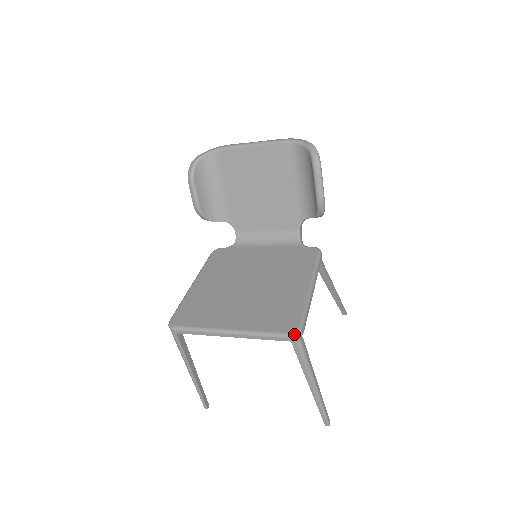
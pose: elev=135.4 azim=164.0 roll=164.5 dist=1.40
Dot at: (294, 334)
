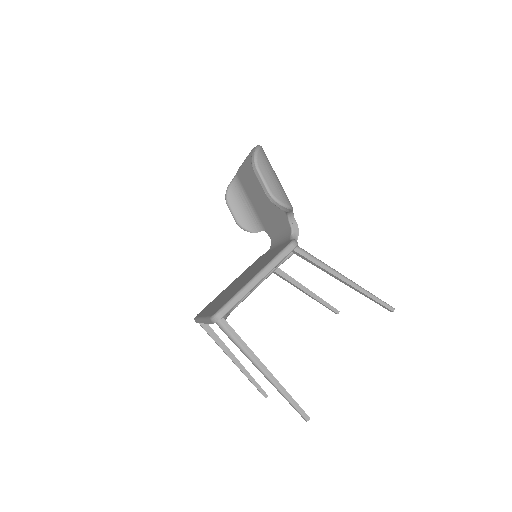
Dot at: (212, 317)
